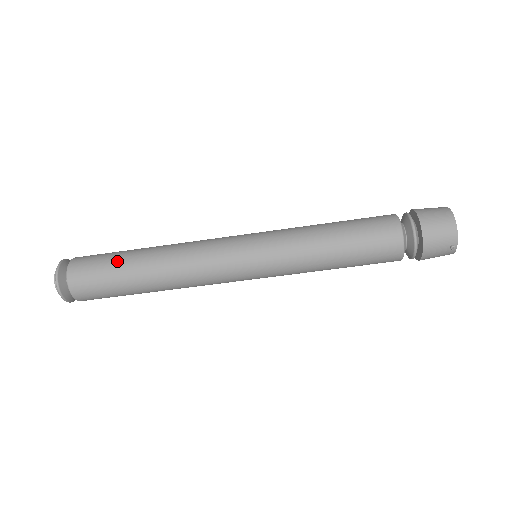
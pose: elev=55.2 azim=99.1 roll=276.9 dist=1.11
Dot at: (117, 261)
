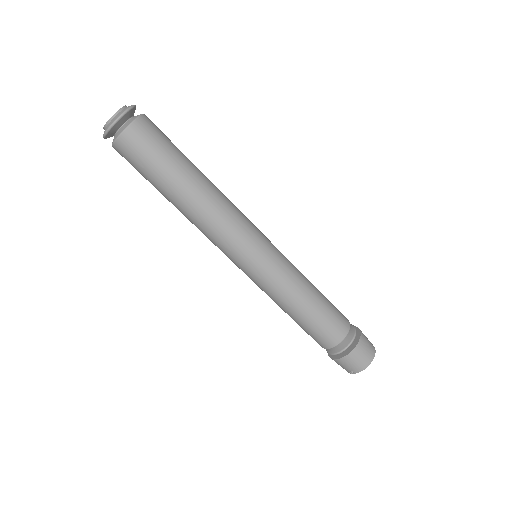
Dot at: (173, 162)
